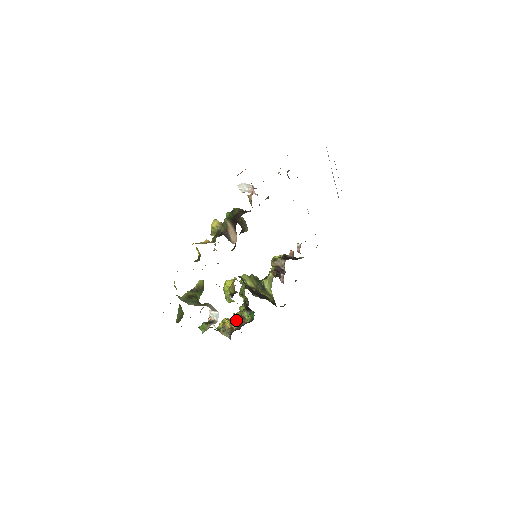
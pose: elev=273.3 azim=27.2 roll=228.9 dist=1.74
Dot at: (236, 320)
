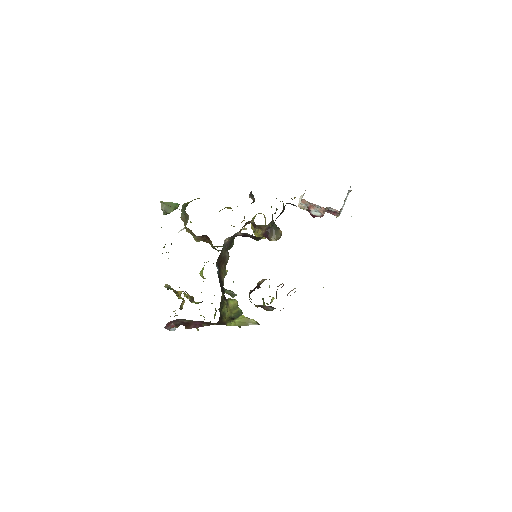
Dot at: occluded
